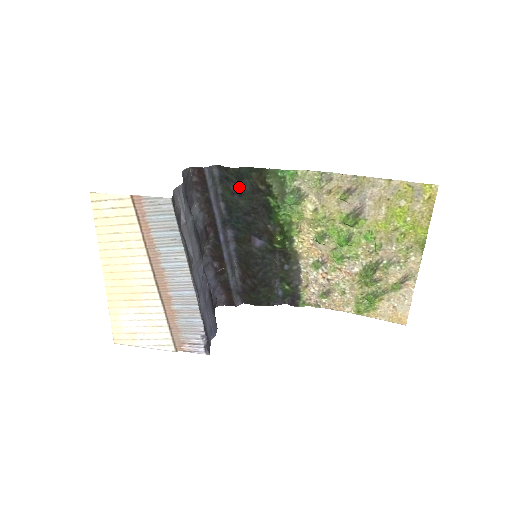
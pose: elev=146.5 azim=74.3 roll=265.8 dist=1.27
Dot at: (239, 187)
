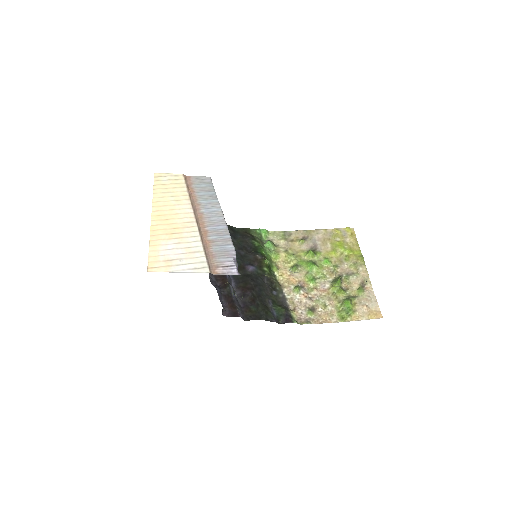
Dot at: (233, 234)
